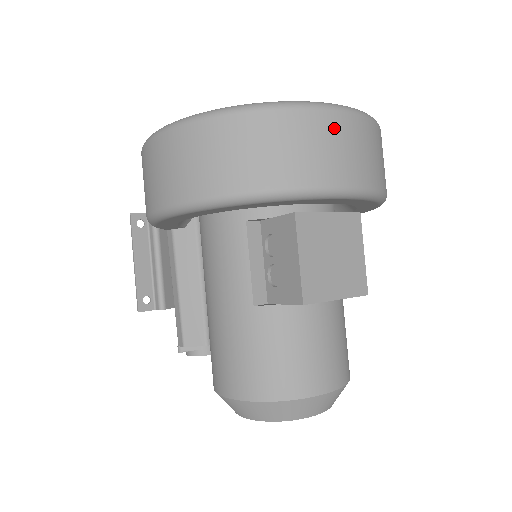
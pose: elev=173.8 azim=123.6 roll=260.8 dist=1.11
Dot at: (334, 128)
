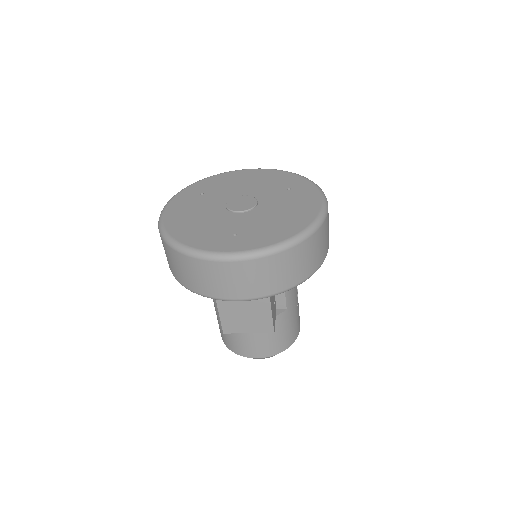
Dot at: (223, 271)
